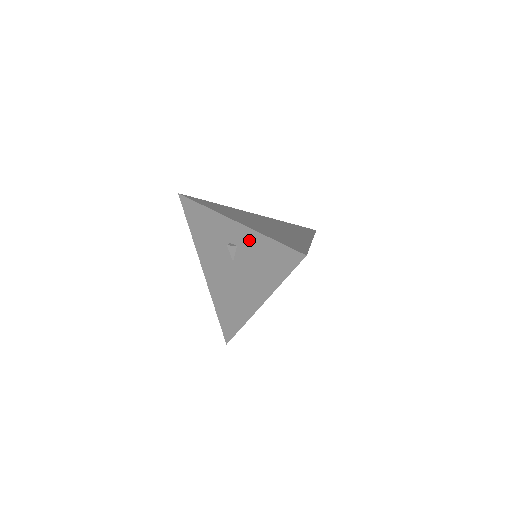
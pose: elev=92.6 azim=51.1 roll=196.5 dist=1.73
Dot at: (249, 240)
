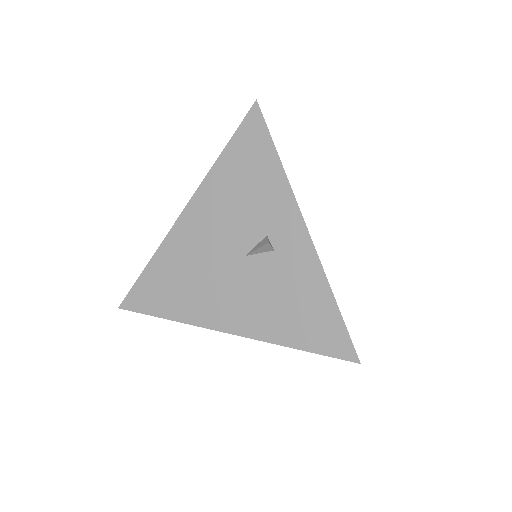
Dot at: (301, 266)
